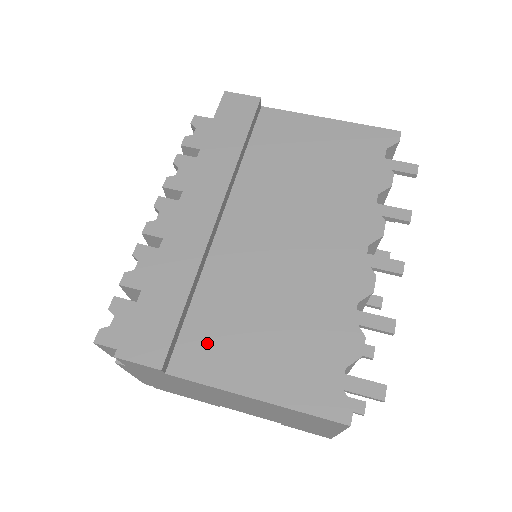
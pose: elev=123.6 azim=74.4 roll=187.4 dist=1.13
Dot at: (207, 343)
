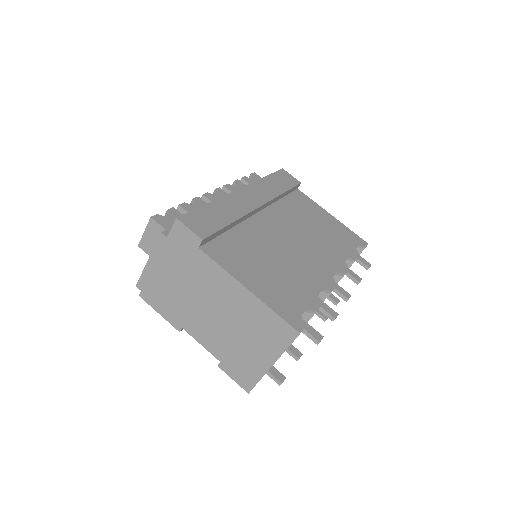
Dot at: (229, 251)
